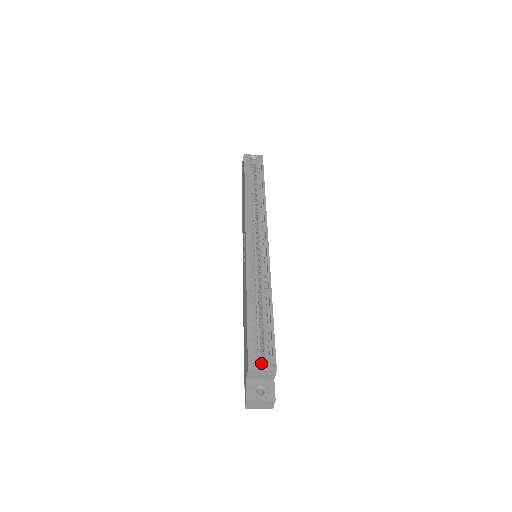
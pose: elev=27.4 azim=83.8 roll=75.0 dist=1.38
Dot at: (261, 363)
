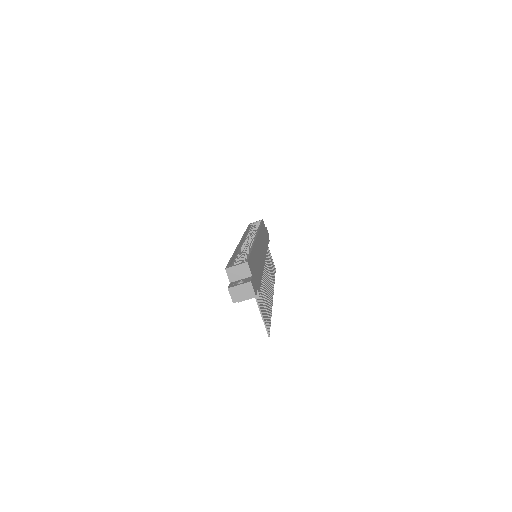
Dot at: occluded
